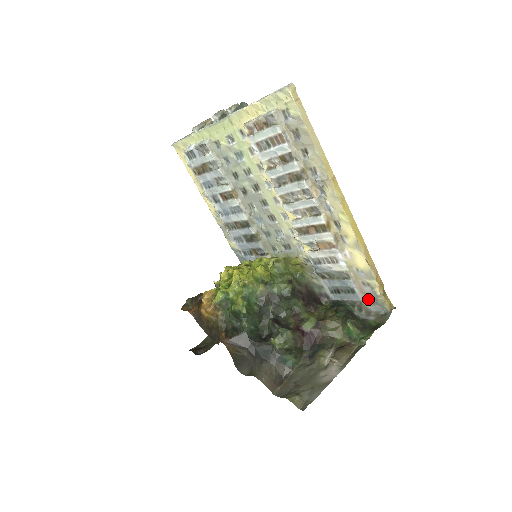
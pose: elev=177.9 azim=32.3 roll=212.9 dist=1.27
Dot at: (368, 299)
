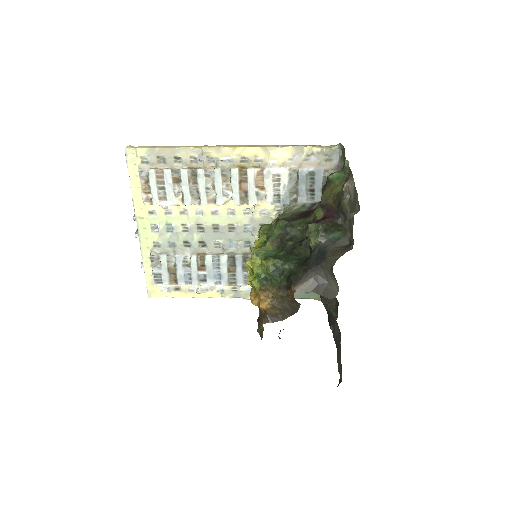
Dot at: (324, 163)
